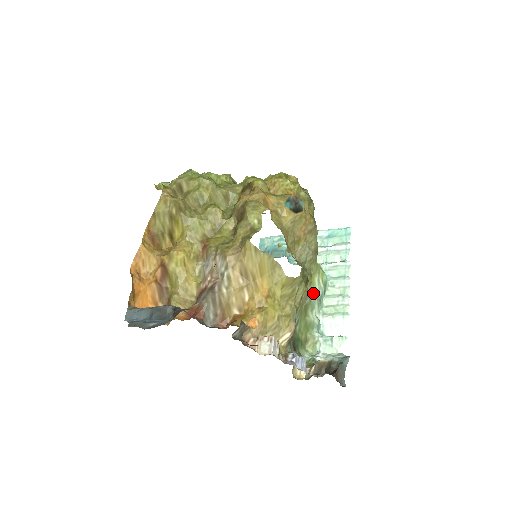
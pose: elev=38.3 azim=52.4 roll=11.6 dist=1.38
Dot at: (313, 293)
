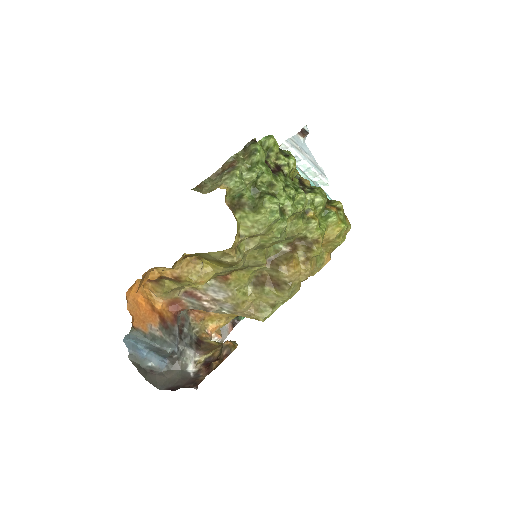
Dot at: occluded
